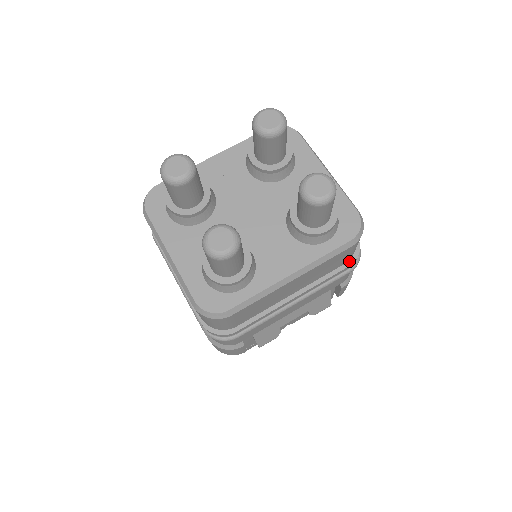
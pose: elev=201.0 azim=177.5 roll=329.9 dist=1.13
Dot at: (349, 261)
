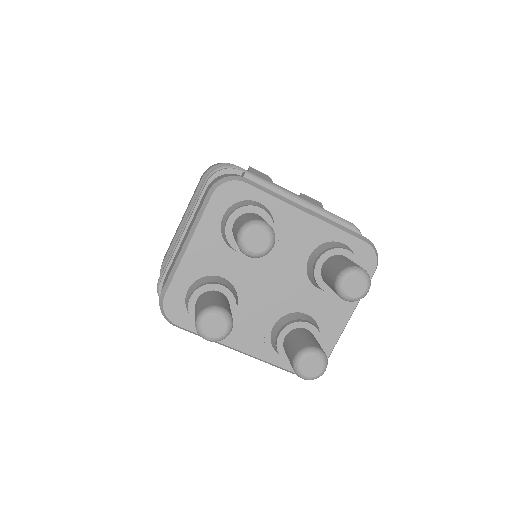
Dot at: occluded
